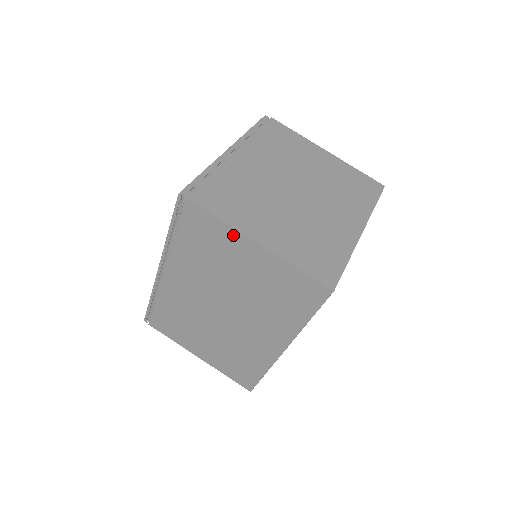
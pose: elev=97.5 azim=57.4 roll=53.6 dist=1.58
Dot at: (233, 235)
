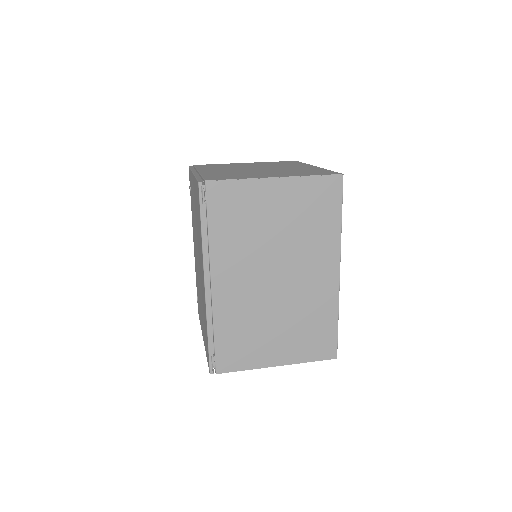
Dot at: (255, 186)
